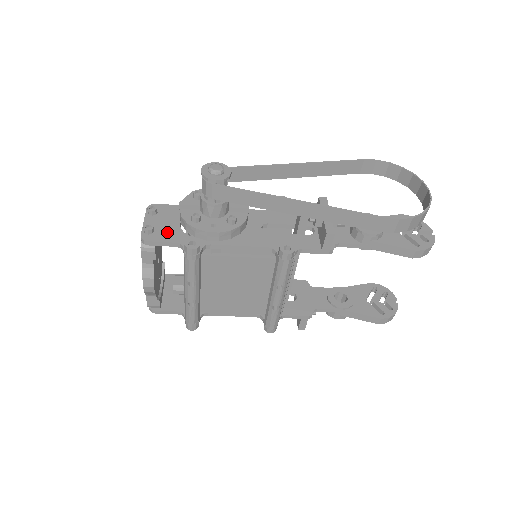
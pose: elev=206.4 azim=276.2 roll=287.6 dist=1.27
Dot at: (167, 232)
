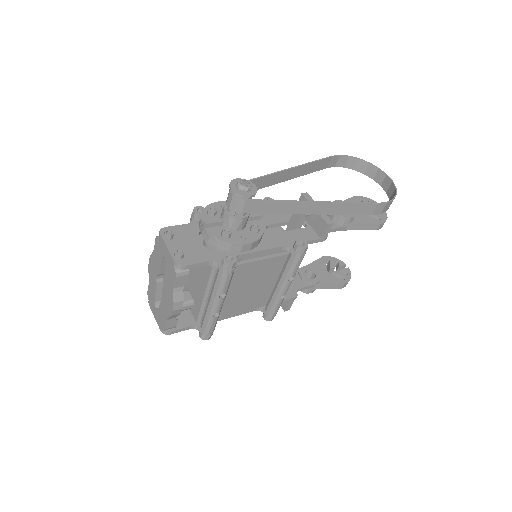
Dot at: (195, 253)
